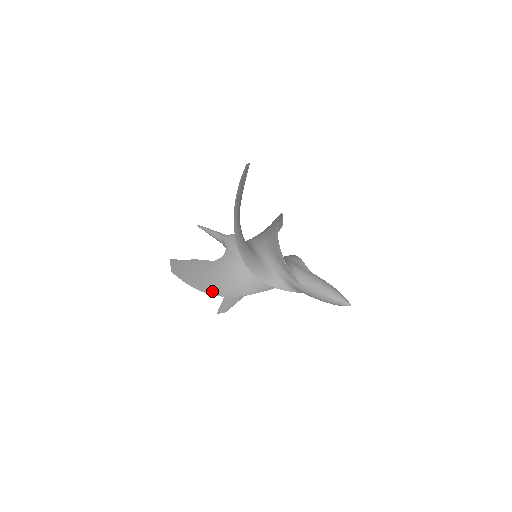
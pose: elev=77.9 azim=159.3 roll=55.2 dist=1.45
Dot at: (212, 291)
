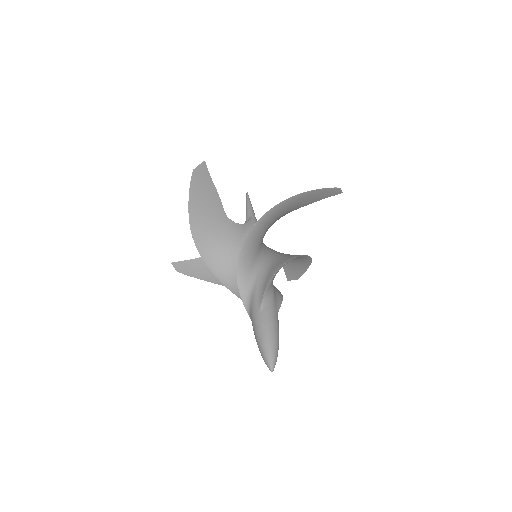
Dot at: (195, 230)
